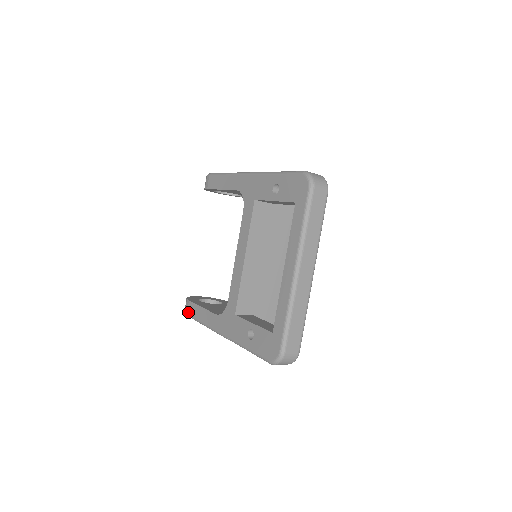
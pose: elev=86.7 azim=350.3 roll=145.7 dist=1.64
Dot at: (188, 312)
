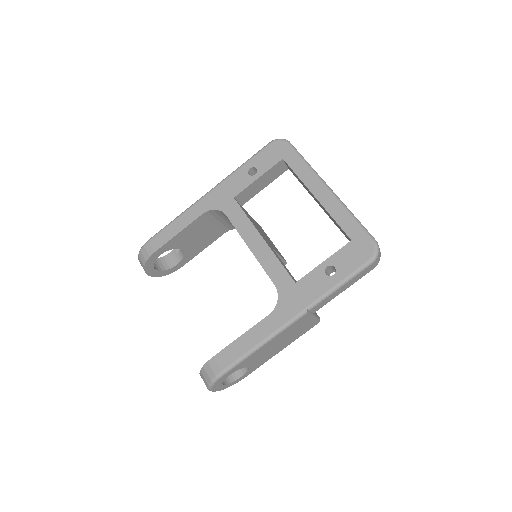
Dot at: (223, 366)
